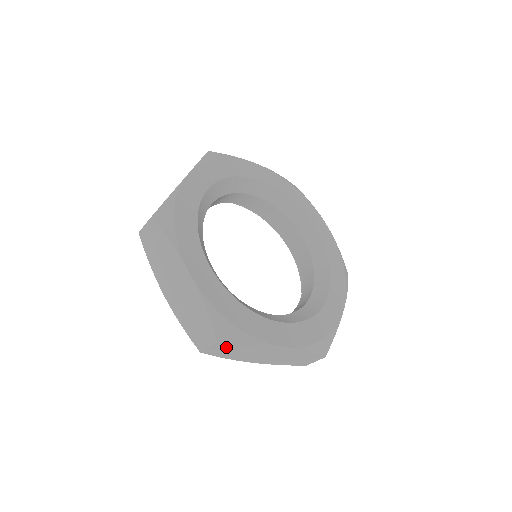
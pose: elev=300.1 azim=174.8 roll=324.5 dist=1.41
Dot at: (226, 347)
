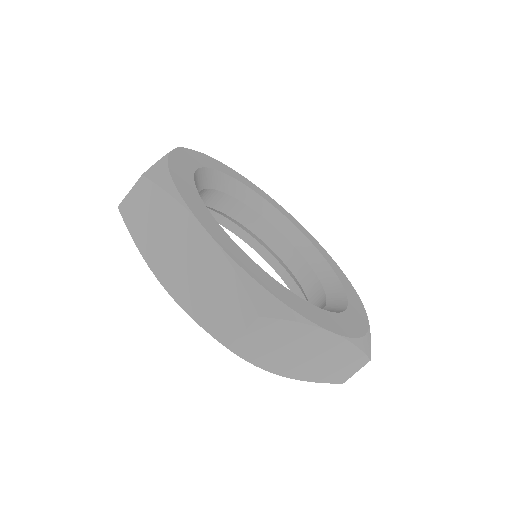
Dot at: occluded
